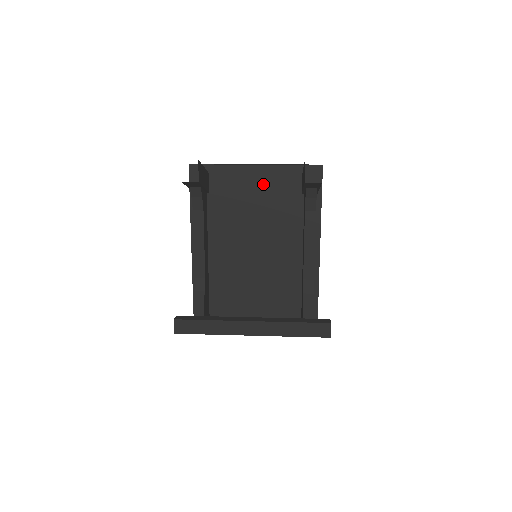
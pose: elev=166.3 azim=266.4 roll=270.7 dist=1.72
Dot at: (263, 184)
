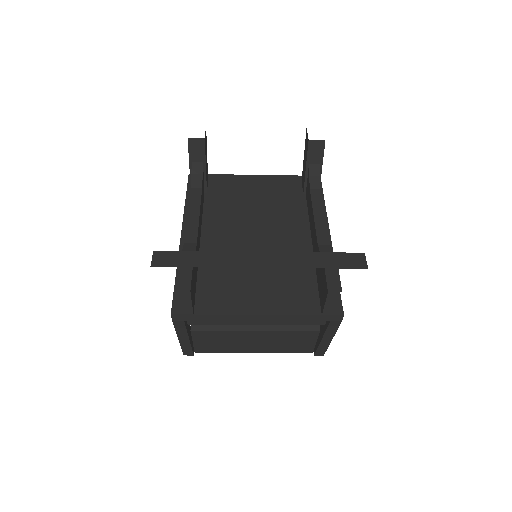
Dot at: (263, 187)
